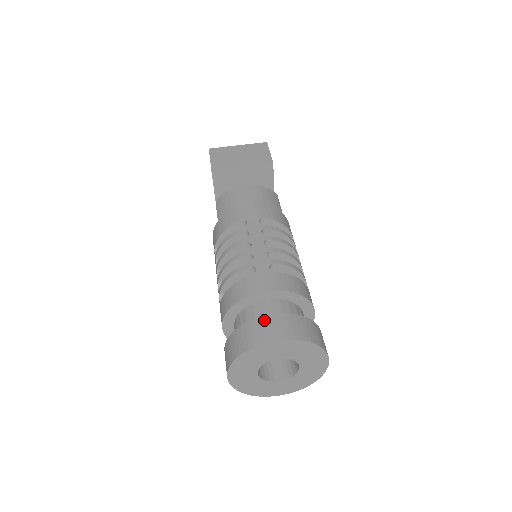
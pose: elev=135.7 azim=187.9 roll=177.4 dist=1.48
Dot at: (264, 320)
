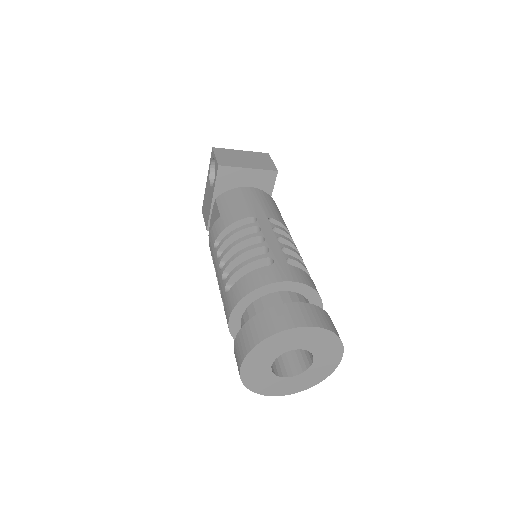
Dot at: (290, 306)
